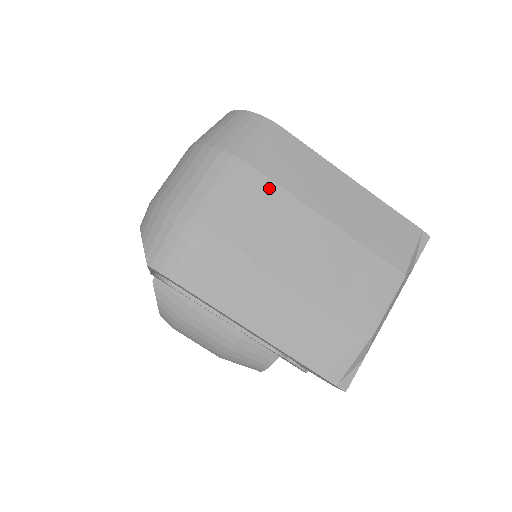
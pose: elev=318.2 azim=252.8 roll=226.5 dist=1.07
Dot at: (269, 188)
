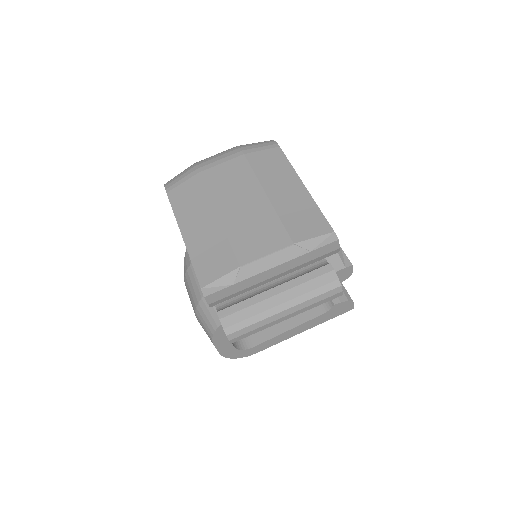
Dot at: (244, 166)
